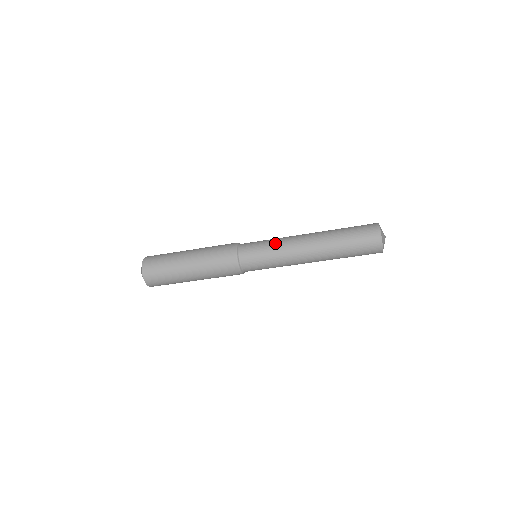
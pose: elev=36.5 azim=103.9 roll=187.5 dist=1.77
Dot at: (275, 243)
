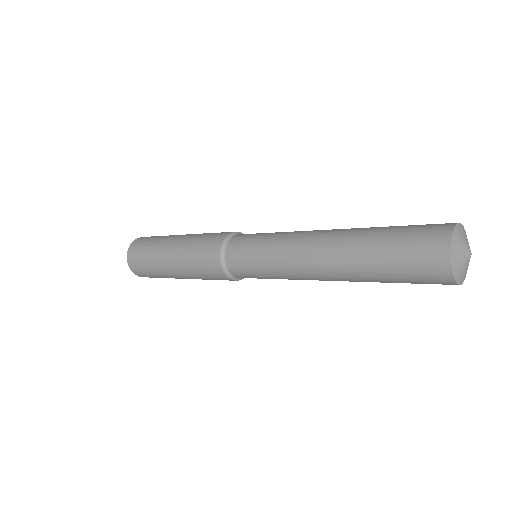
Dot at: (270, 256)
